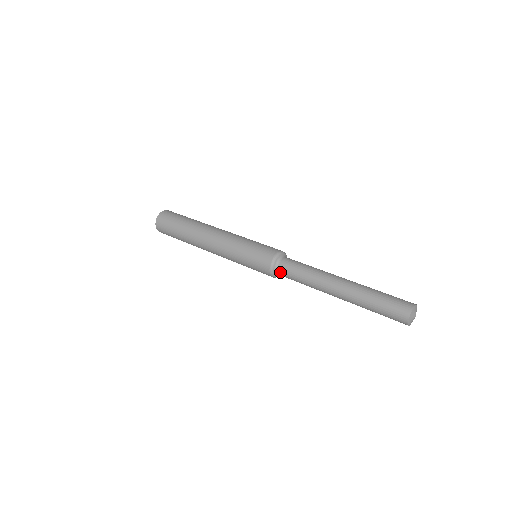
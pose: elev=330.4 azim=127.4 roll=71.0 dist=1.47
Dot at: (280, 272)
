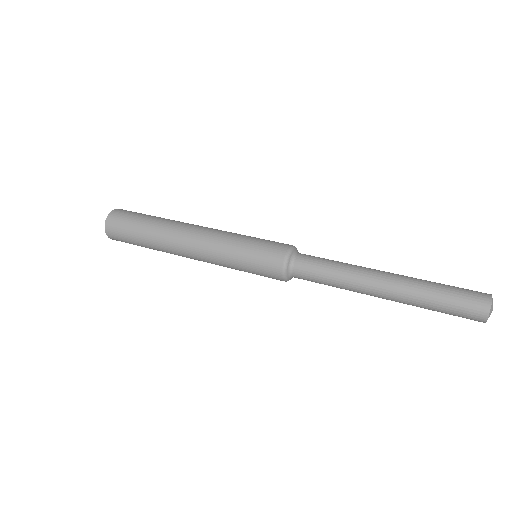
Dot at: (298, 262)
